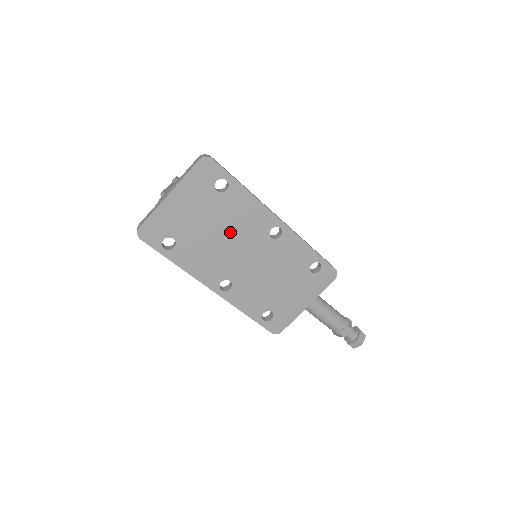
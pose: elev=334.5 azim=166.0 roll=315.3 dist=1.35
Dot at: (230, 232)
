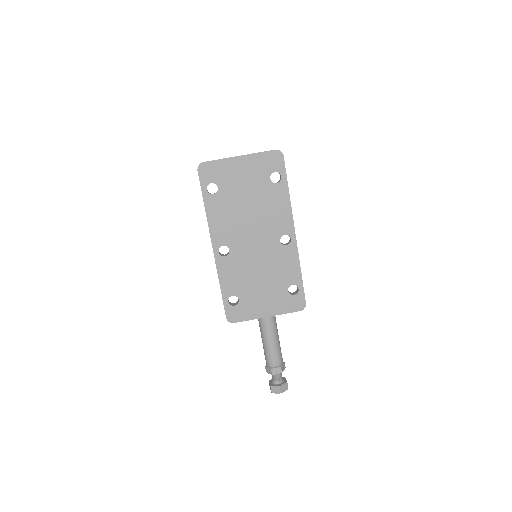
Dot at: (257, 214)
